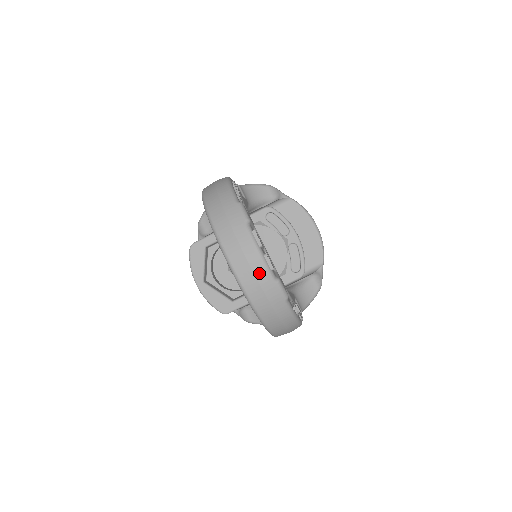
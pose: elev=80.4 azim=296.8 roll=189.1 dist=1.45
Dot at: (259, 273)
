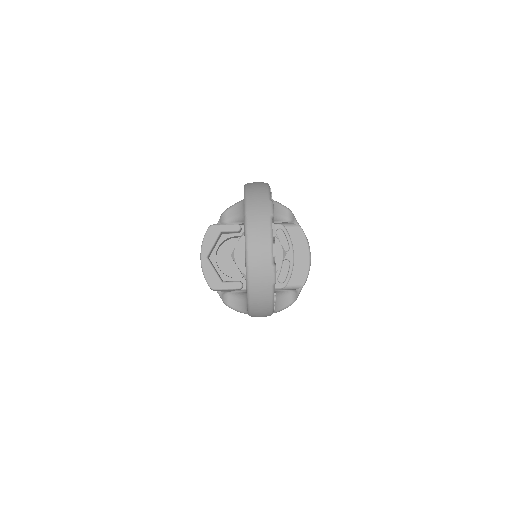
Dot at: (264, 254)
